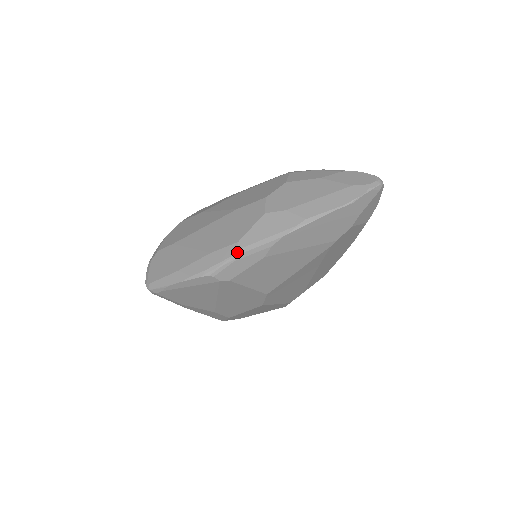
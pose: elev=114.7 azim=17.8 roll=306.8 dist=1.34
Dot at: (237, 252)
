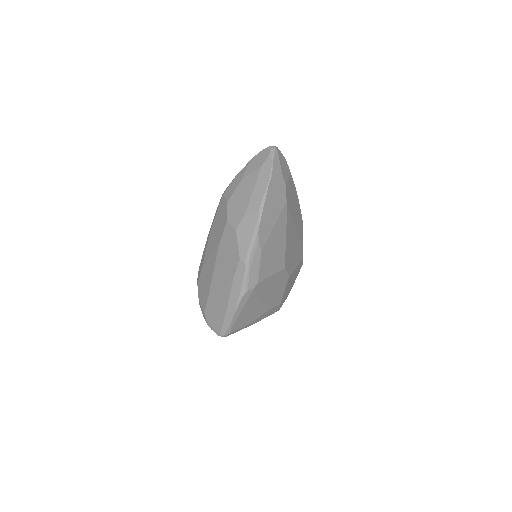
Dot at: (245, 265)
